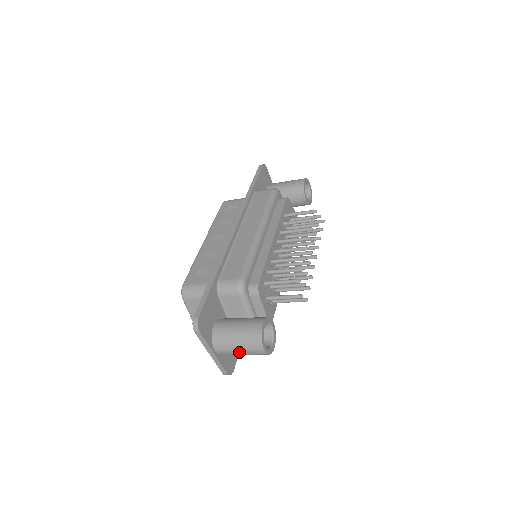
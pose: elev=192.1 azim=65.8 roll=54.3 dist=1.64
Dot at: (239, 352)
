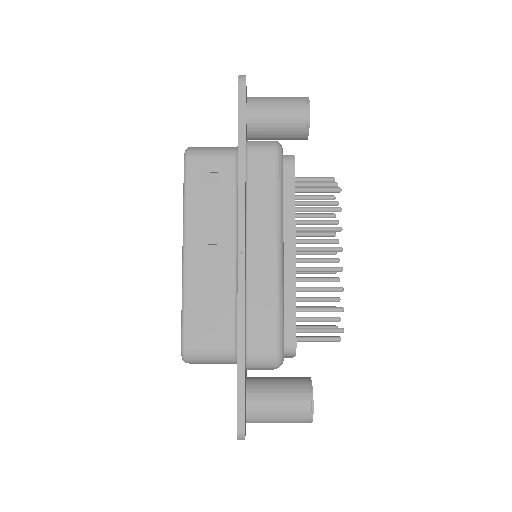
Dot at: occluded
